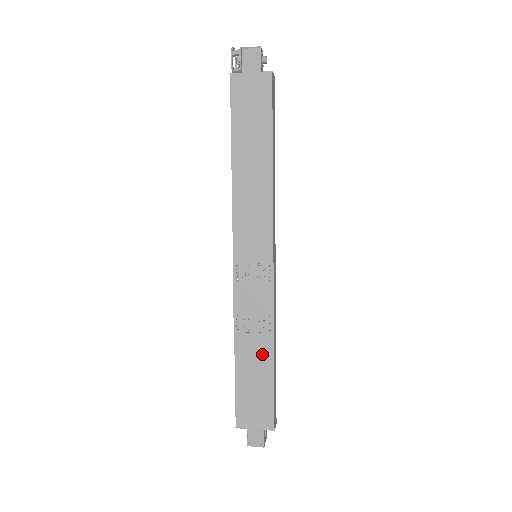
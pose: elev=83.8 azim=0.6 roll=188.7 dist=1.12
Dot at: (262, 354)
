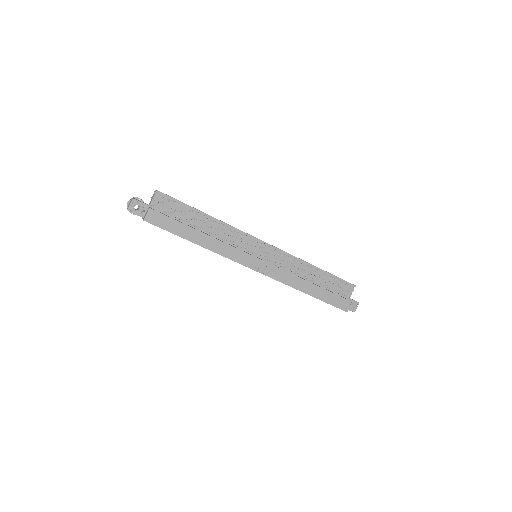
Dot at: occluded
